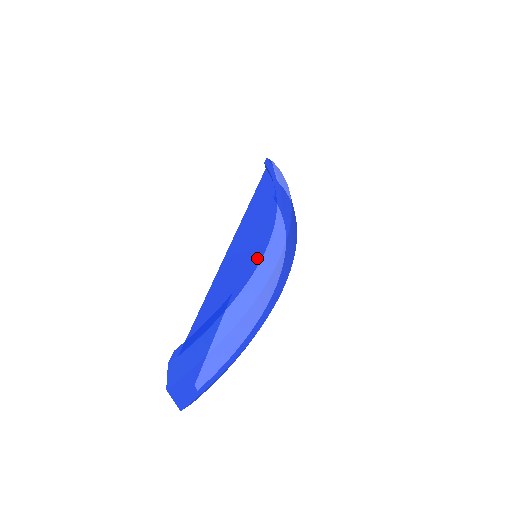
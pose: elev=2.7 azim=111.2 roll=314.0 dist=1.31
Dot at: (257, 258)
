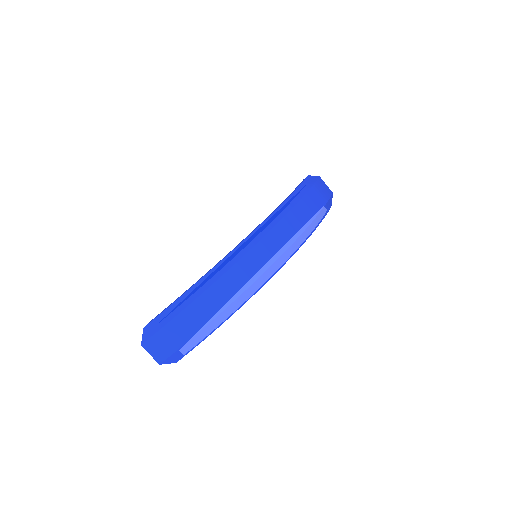
Dot at: (227, 254)
